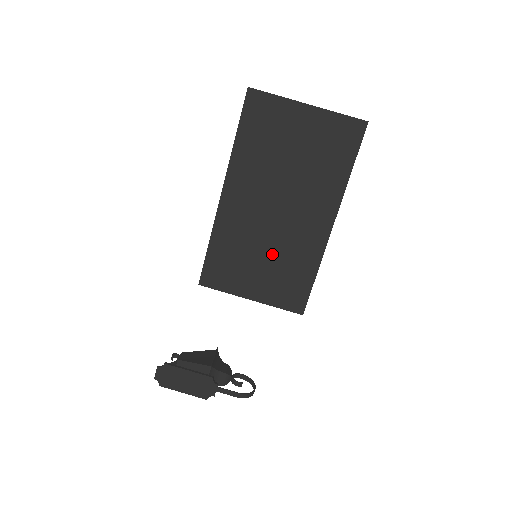
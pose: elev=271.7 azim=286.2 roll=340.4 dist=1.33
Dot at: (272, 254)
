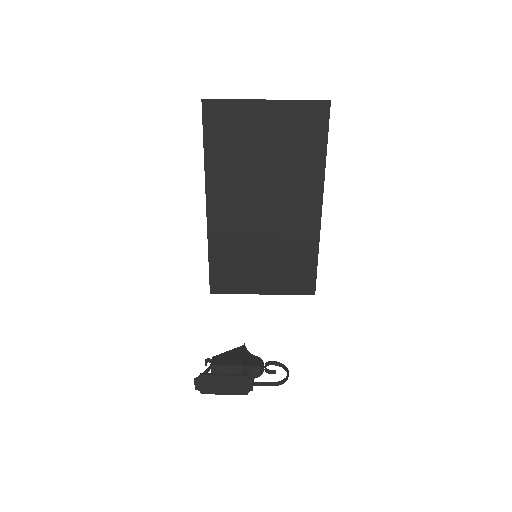
Dot at: (271, 249)
